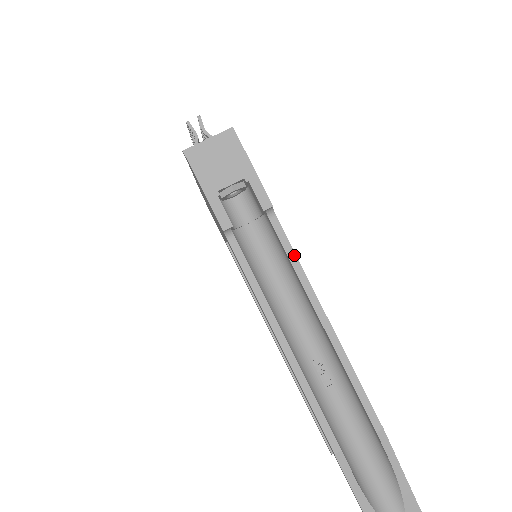
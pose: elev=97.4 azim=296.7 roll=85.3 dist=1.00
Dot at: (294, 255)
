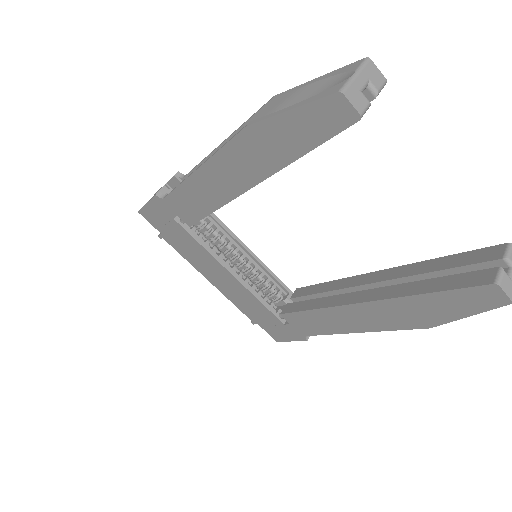
Dot at: (198, 165)
